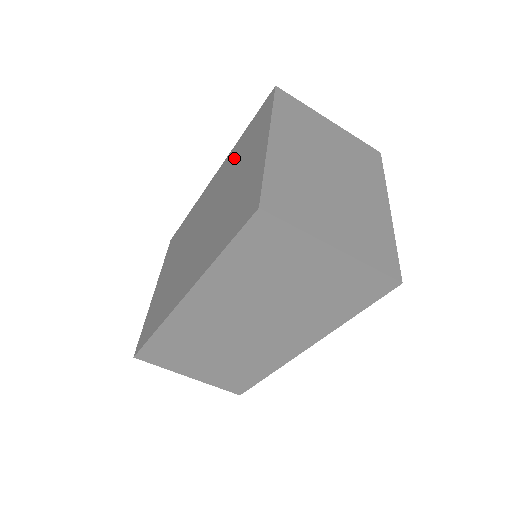
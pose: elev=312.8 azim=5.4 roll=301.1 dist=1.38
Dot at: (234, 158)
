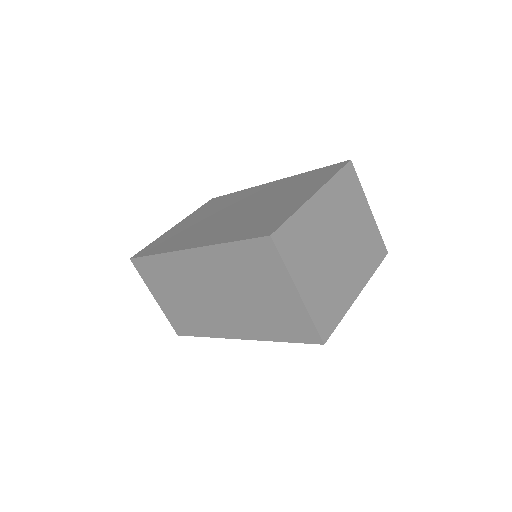
Dot at: (290, 184)
